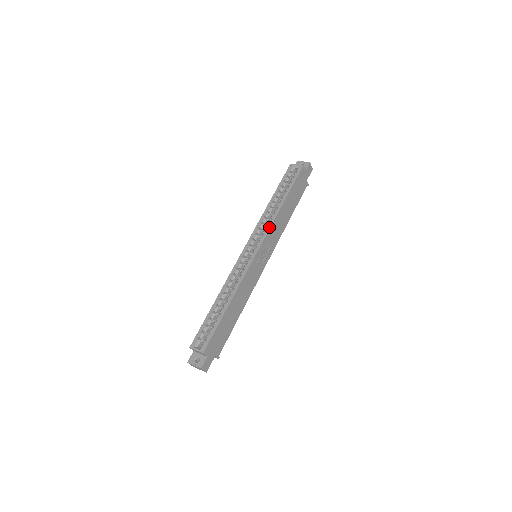
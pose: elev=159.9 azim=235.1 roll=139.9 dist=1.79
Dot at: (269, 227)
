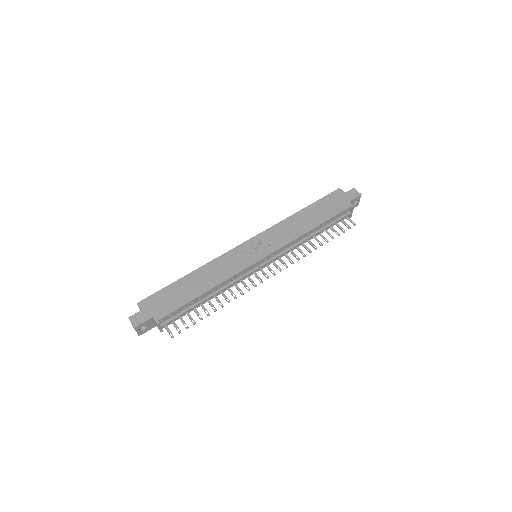
Dot at: (271, 227)
